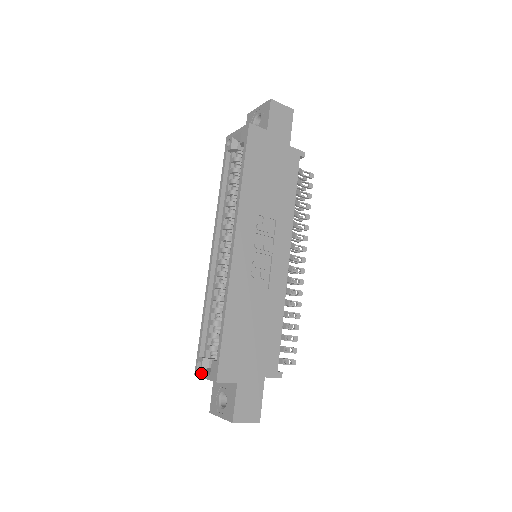
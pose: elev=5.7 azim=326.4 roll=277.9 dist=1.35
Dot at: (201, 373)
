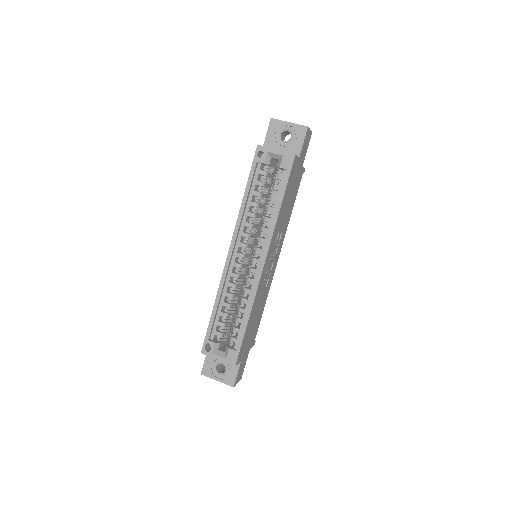
Dot at: (212, 354)
